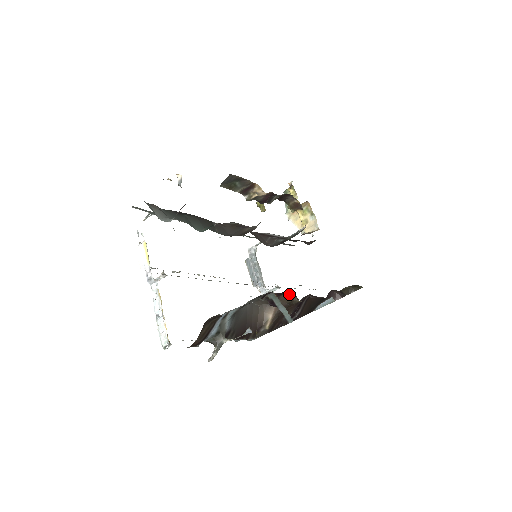
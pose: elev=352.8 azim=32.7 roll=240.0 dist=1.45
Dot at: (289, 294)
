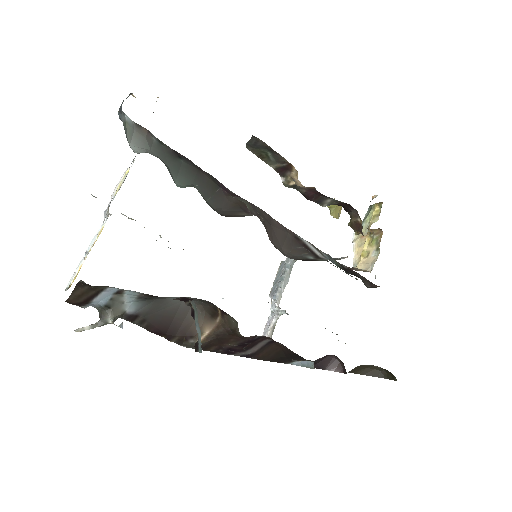
Dot at: (233, 319)
